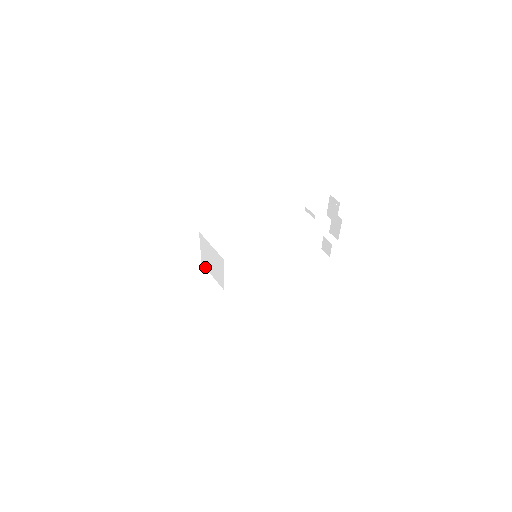
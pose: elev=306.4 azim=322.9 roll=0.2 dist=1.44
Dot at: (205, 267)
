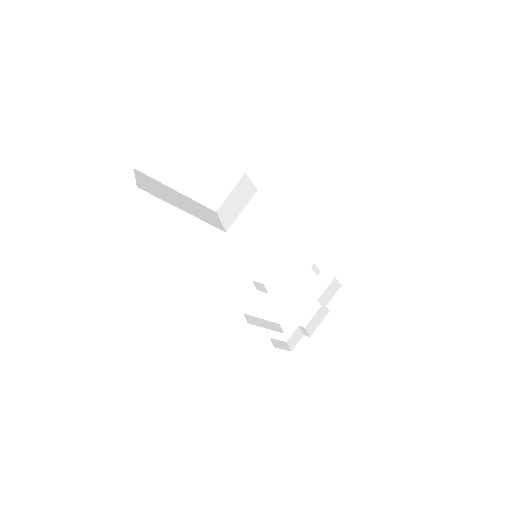
Dot at: (219, 214)
